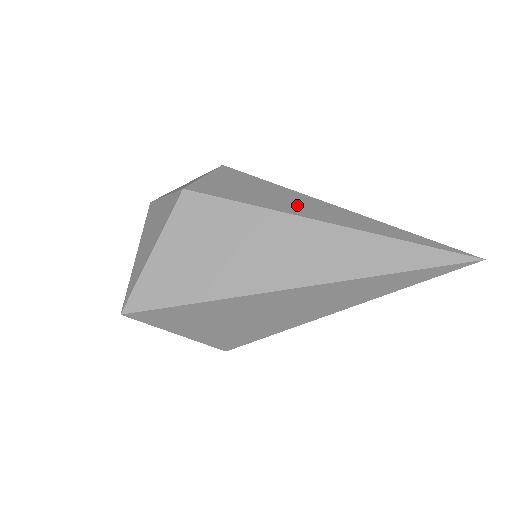
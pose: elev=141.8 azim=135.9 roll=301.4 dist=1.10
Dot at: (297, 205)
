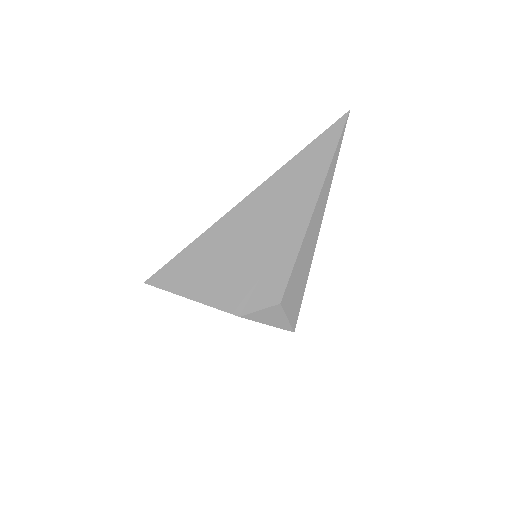
Dot at: occluded
